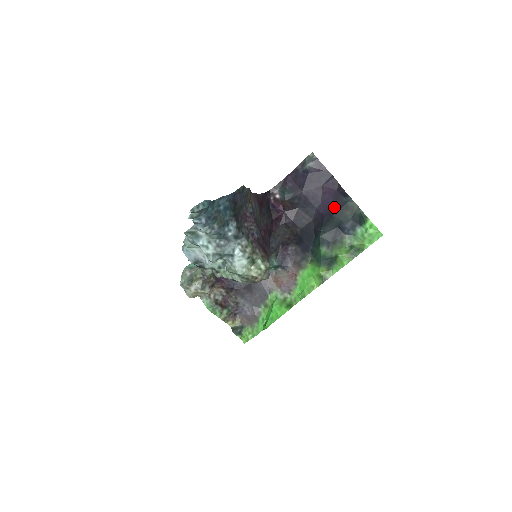
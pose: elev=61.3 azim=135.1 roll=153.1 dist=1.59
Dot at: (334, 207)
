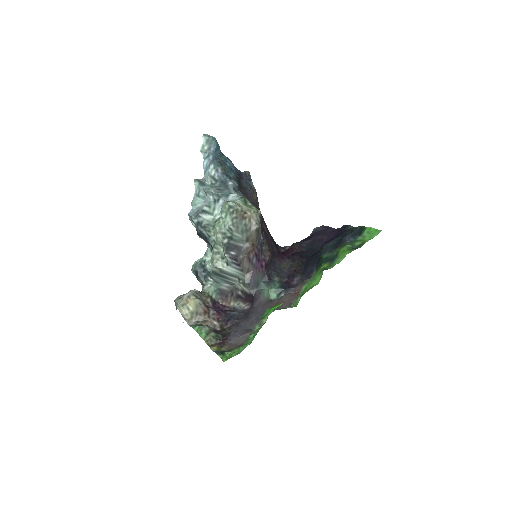
Dot at: (337, 236)
